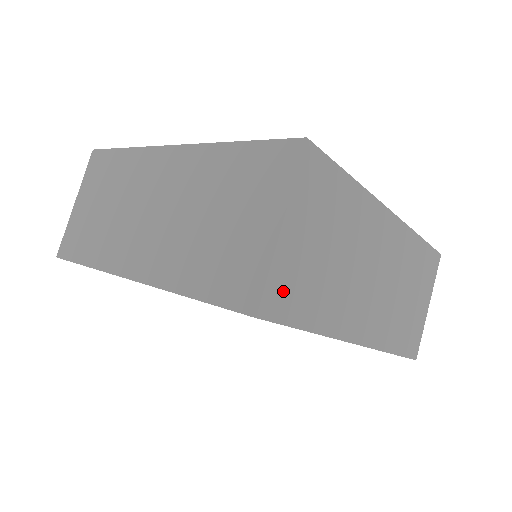
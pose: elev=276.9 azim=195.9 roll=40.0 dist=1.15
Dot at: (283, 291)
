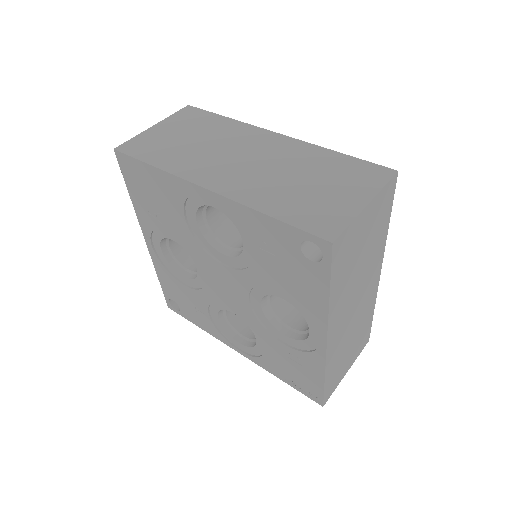
Dot at: (139, 145)
